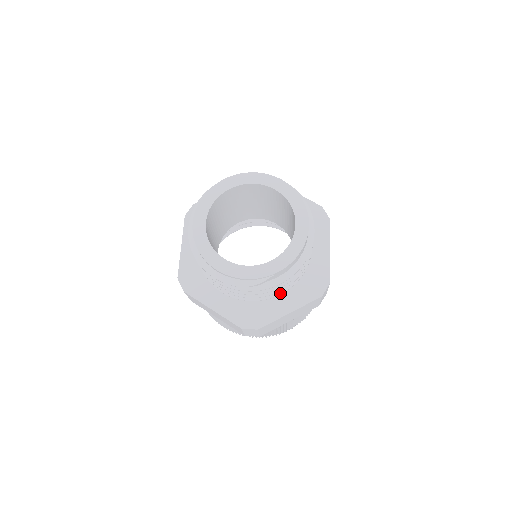
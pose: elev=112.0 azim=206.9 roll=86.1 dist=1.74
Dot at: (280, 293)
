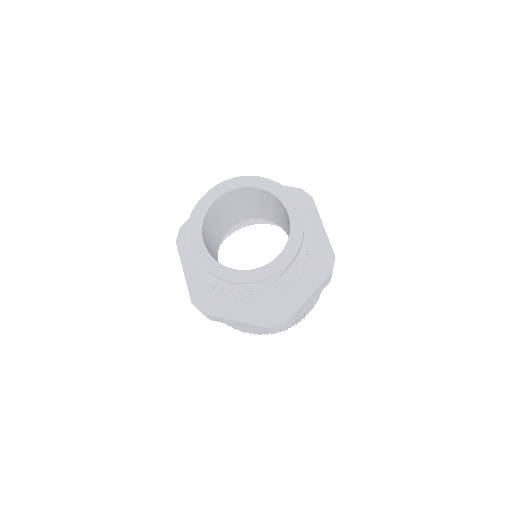
Dot at: (294, 282)
